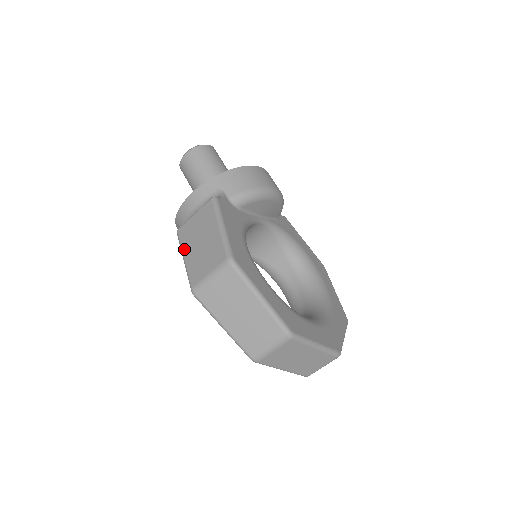
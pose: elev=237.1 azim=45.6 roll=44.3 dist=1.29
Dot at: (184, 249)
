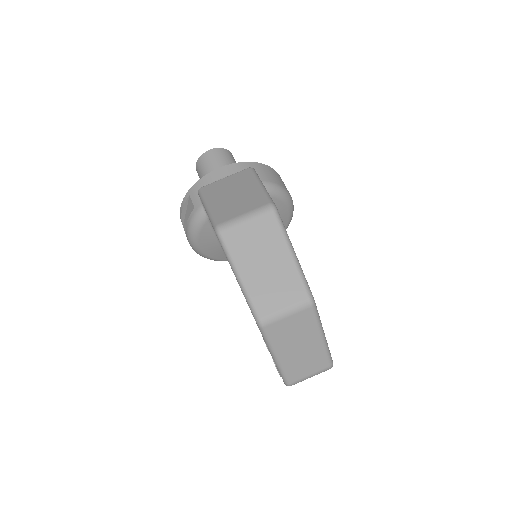
Dot at: (209, 199)
